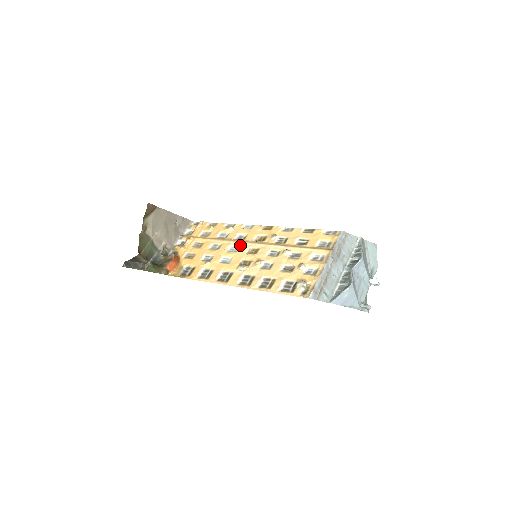
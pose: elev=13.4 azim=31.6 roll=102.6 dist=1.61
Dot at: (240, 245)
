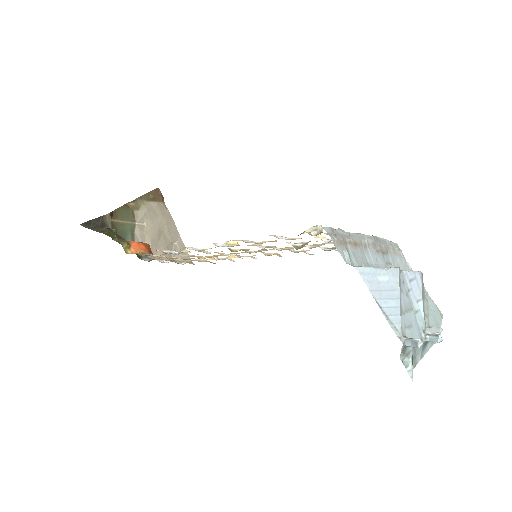
Dot at: occluded
